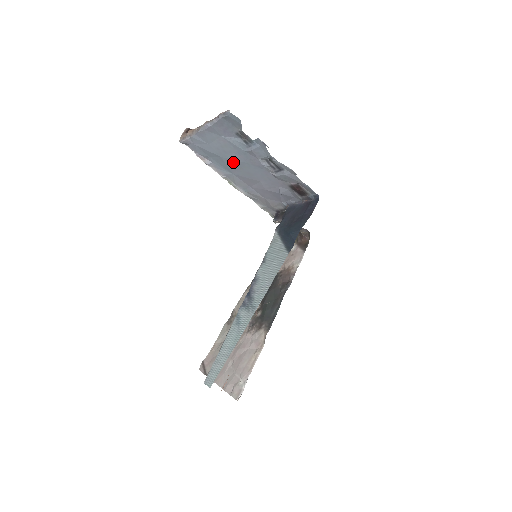
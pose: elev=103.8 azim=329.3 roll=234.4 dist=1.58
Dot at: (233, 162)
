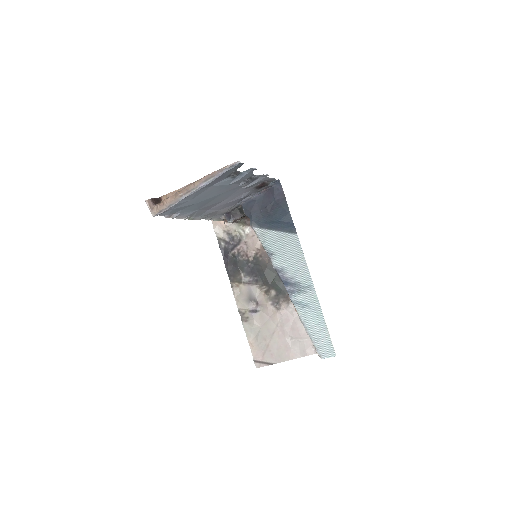
Dot at: (207, 200)
